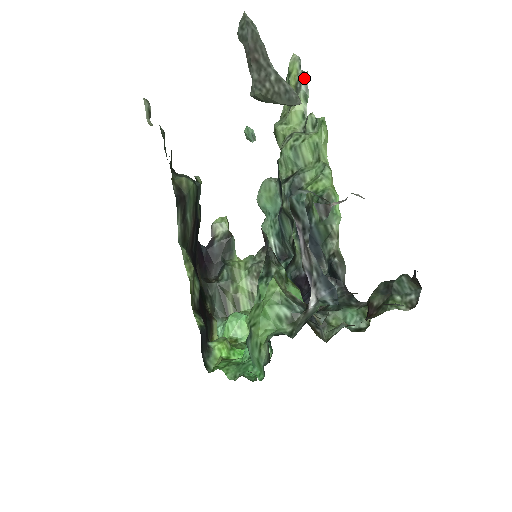
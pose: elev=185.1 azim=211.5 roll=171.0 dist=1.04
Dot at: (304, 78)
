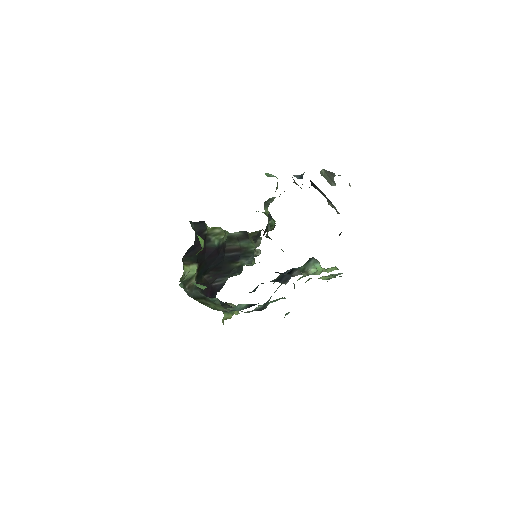
Dot at: (340, 273)
